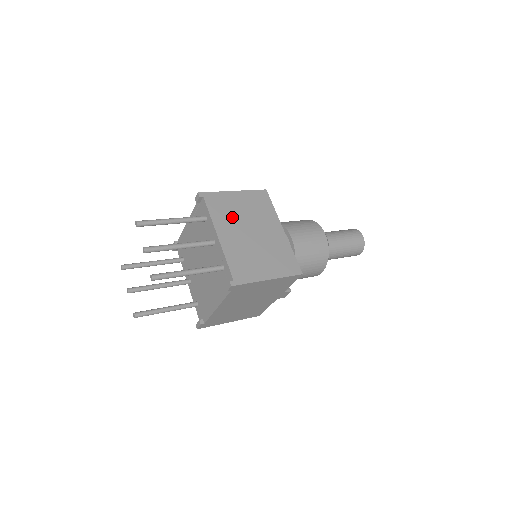
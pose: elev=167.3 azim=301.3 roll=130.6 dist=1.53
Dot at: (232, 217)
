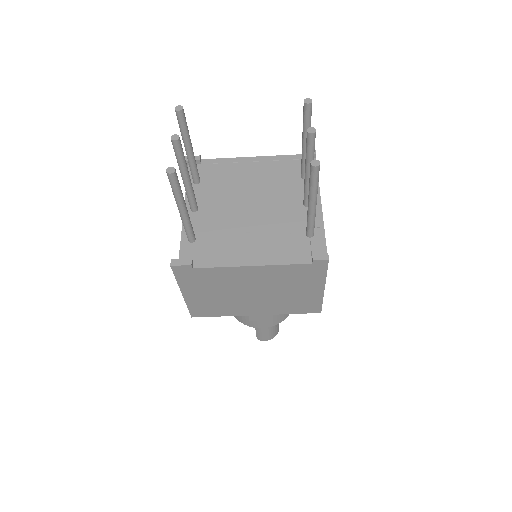
Dot at: occluded
